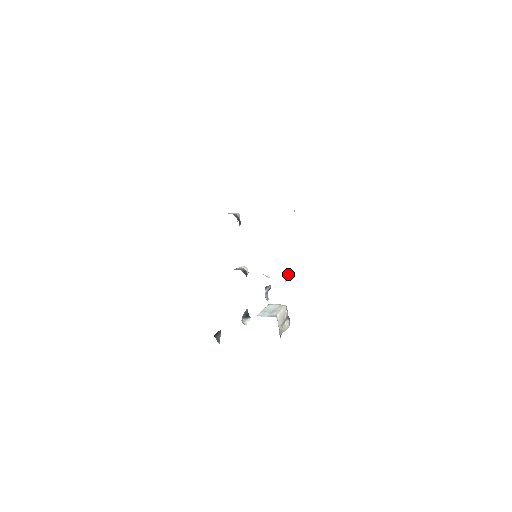
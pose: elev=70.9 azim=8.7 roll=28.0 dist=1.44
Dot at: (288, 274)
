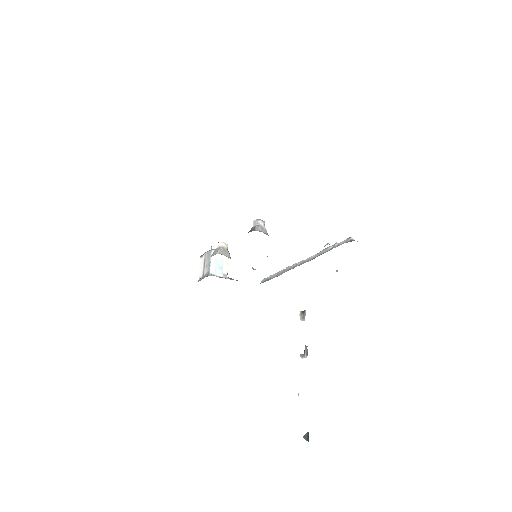
Dot at: (302, 311)
